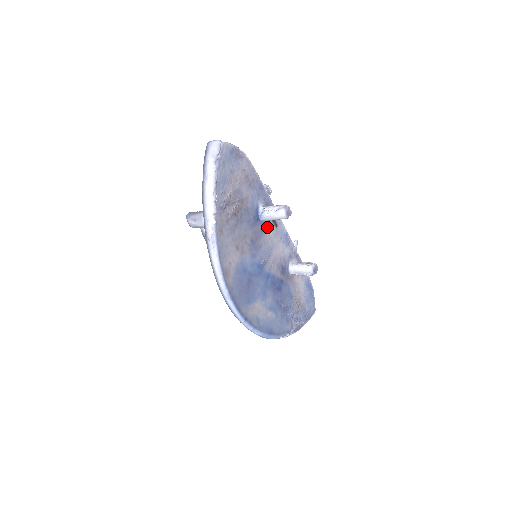
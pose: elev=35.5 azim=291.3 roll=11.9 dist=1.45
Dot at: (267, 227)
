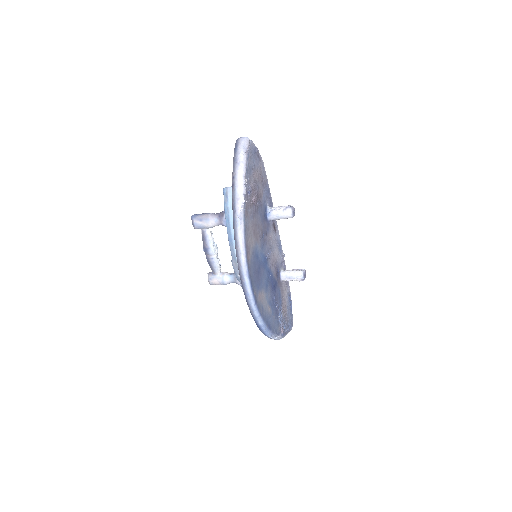
Dot at: (270, 228)
